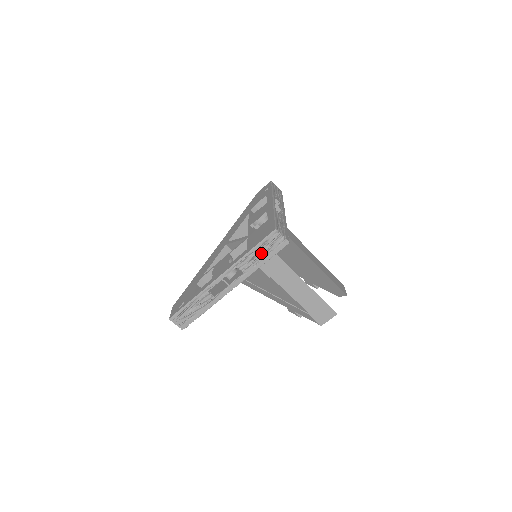
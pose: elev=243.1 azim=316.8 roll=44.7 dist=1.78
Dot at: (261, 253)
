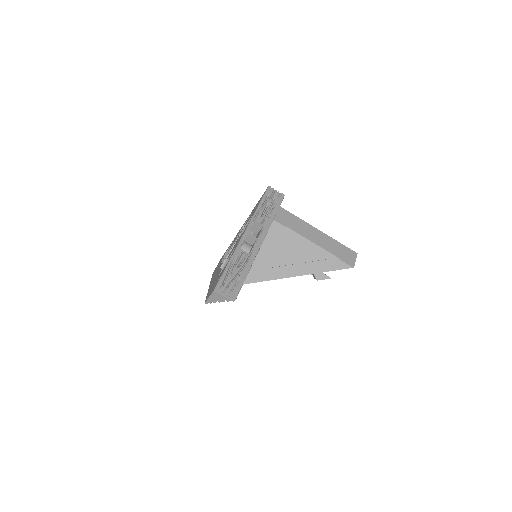
Dot at: (268, 206)
